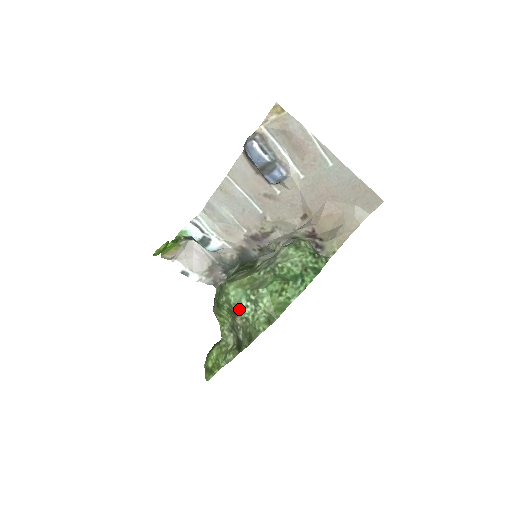
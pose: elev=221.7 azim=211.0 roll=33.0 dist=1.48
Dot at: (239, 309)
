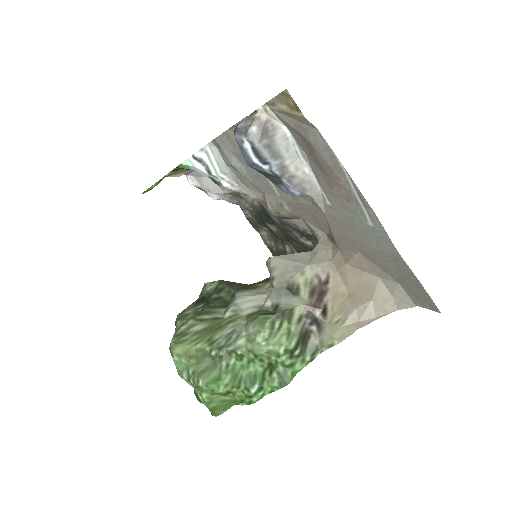
Dot at: (182, 377)
